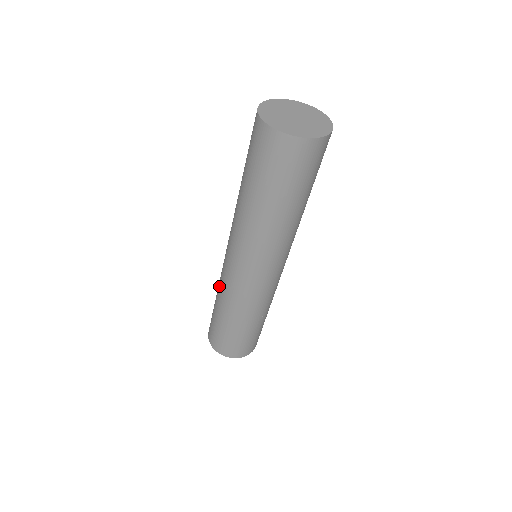
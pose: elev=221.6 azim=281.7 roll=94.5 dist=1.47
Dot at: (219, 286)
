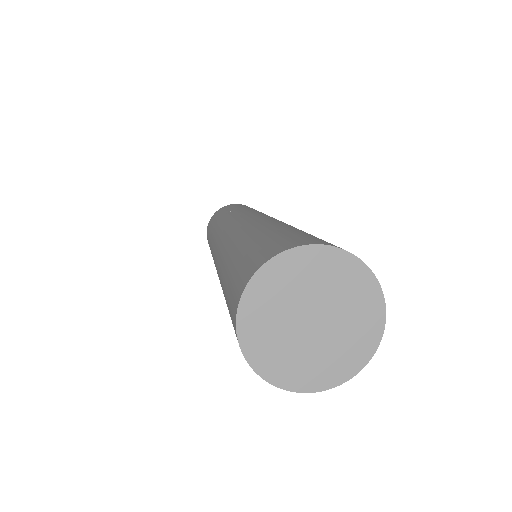
Dot at: occluded
